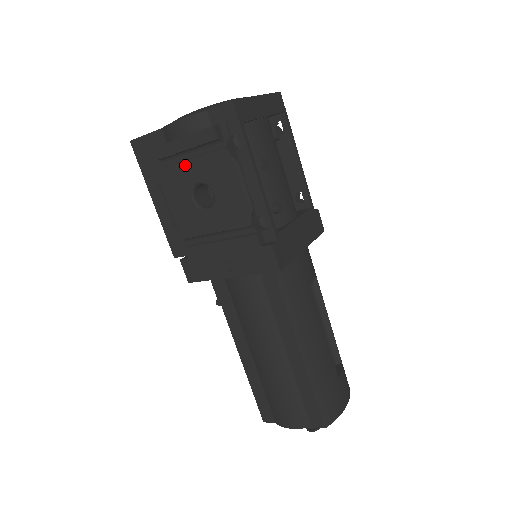
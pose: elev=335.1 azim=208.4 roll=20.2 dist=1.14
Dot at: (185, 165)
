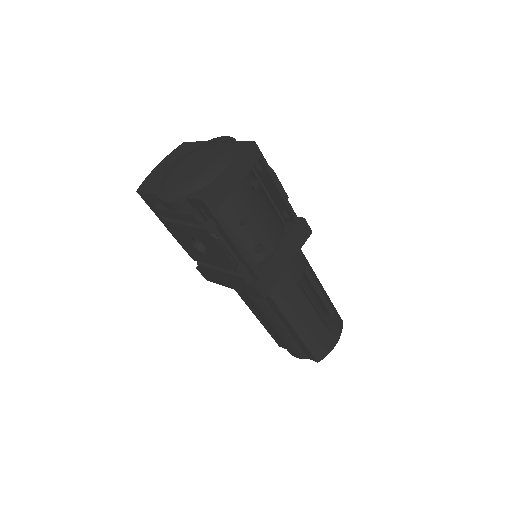
Dot at: (180, 226)
